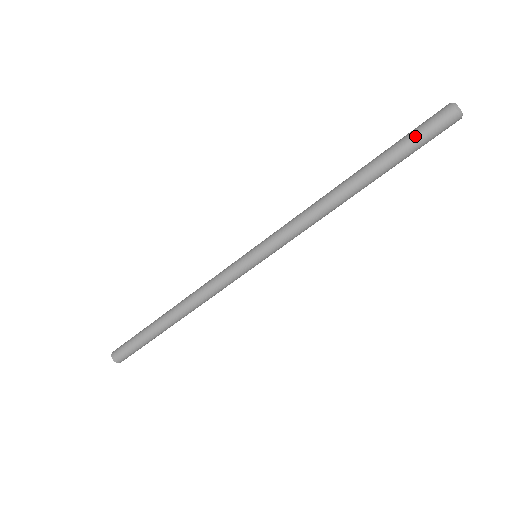
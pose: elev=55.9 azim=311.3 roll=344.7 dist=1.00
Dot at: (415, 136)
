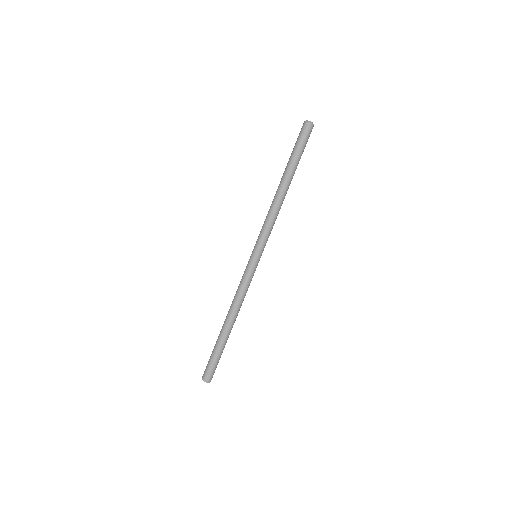
Dot at: (296, 144)
